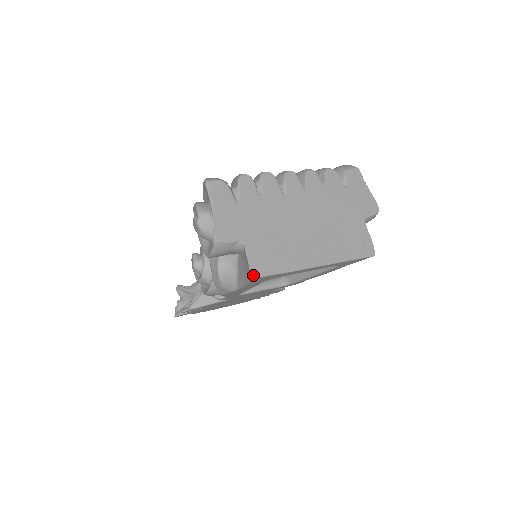
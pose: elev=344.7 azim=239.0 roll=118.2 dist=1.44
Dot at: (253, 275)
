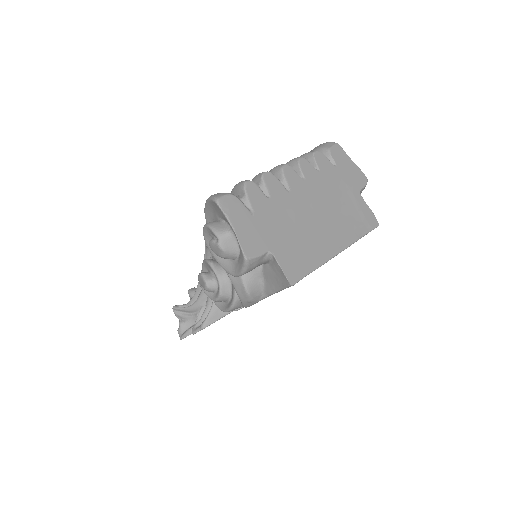
Dot at: (291, 282)
